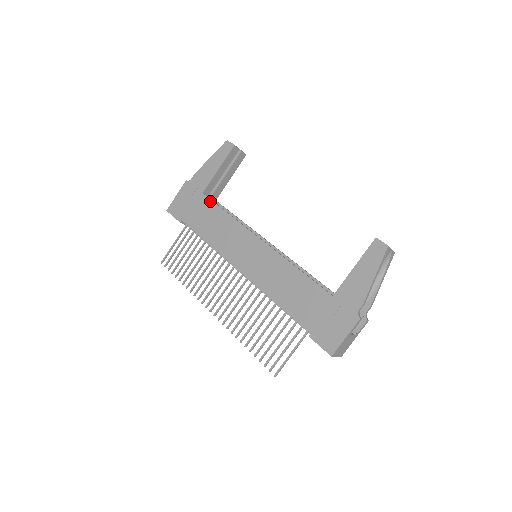
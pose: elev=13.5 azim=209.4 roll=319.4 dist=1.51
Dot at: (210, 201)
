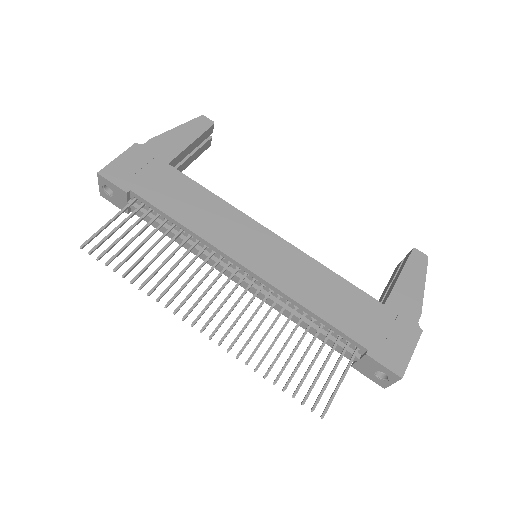
Dot at: (183, 175)
